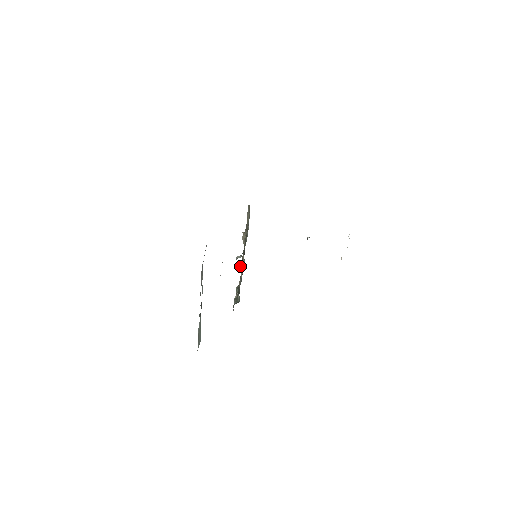
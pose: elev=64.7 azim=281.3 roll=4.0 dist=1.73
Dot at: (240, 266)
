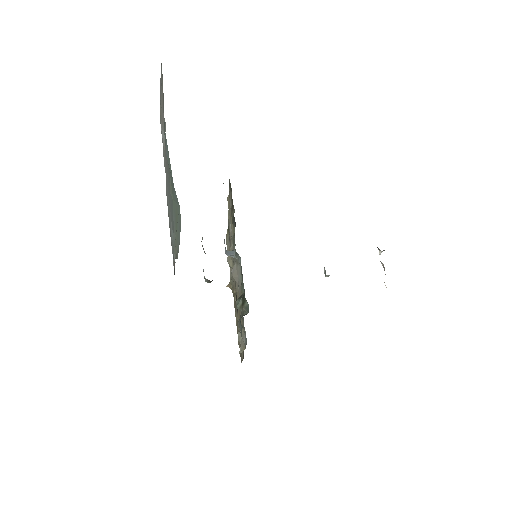
Dot at: (234, 270)
